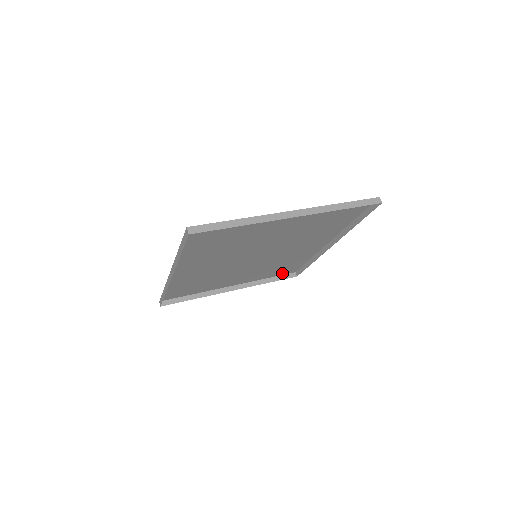
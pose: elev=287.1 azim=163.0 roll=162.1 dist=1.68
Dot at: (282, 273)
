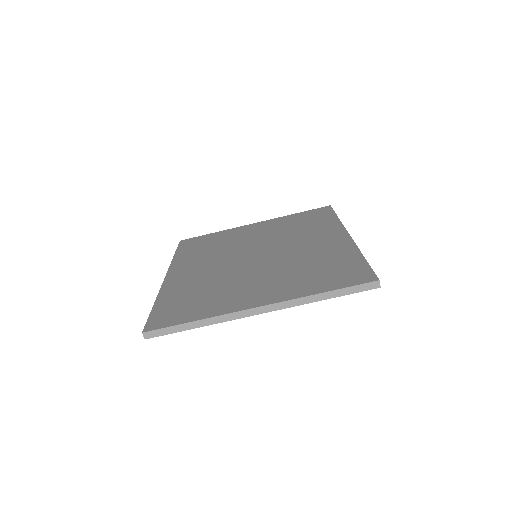
Dot at: (312, 211)
